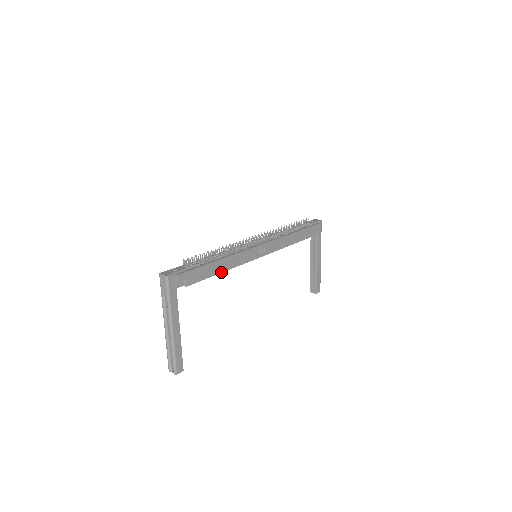
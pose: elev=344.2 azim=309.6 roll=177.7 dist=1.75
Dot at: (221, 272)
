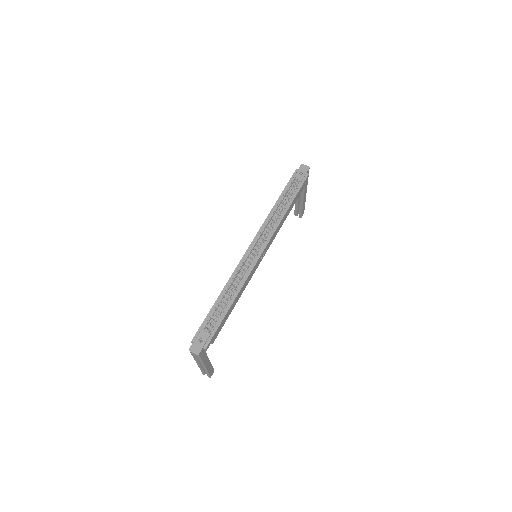
Dot at: (234, 306)
